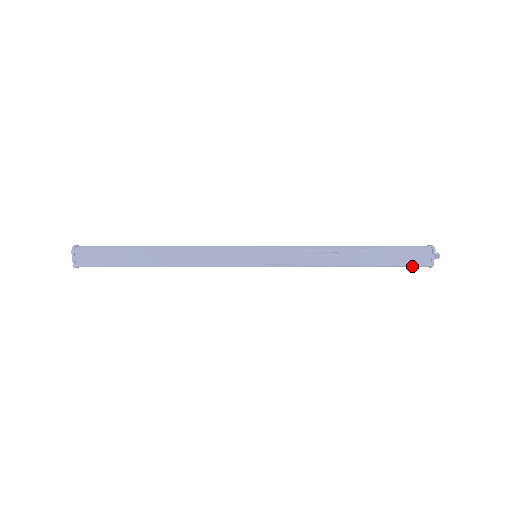
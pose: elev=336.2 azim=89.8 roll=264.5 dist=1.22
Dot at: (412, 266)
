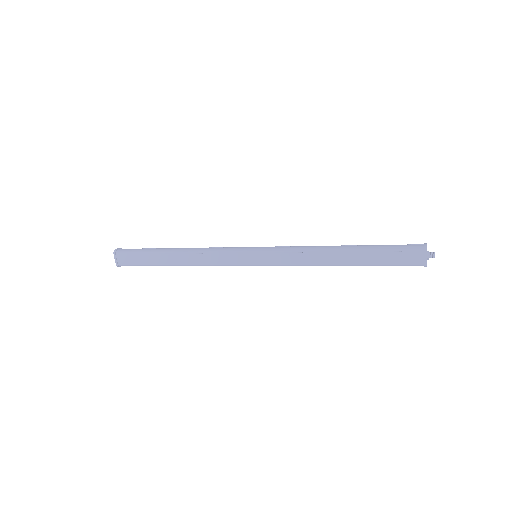
Dot at: (405, 265)
